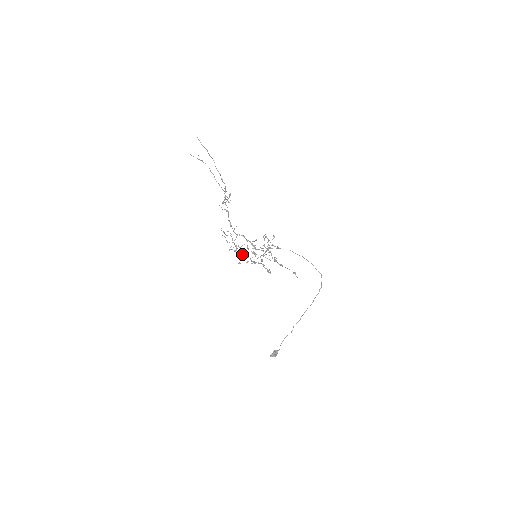
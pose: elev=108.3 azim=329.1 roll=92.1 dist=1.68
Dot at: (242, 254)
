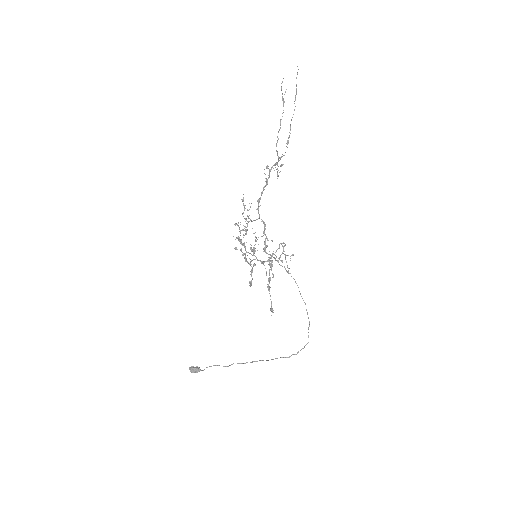
Dot at: occluded
